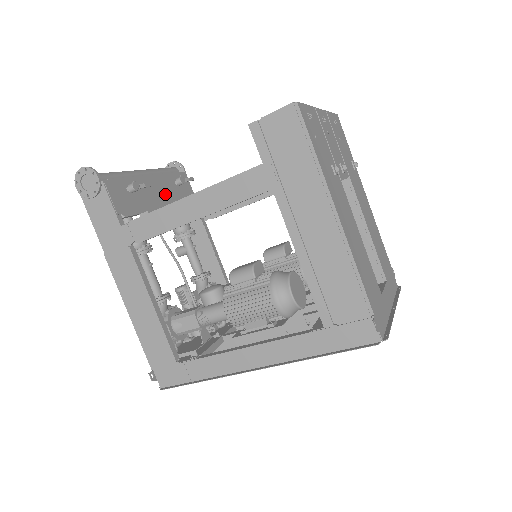
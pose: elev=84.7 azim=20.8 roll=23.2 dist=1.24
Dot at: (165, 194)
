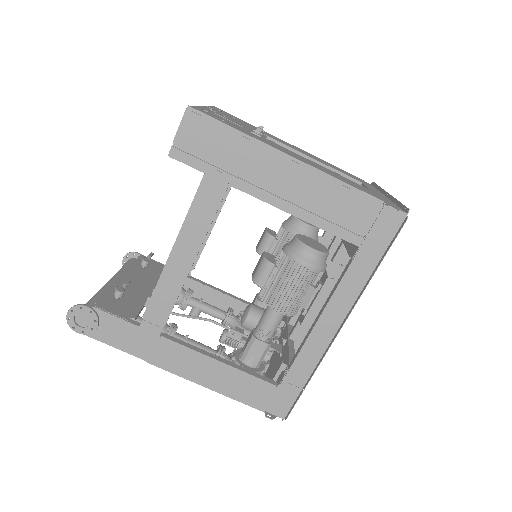
Dot at: (144, 280)
